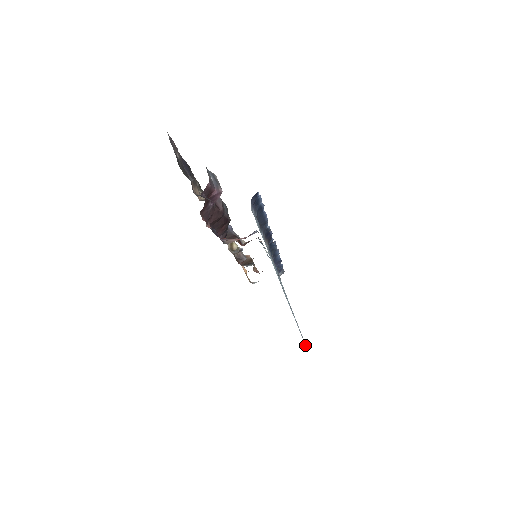
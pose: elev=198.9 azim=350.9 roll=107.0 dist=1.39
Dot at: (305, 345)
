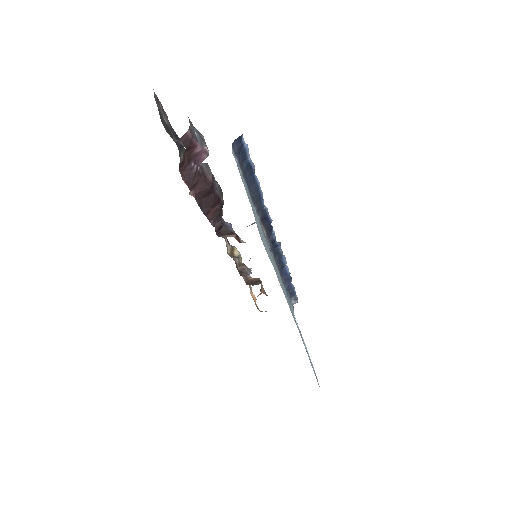
Dot at: (318, 384)
